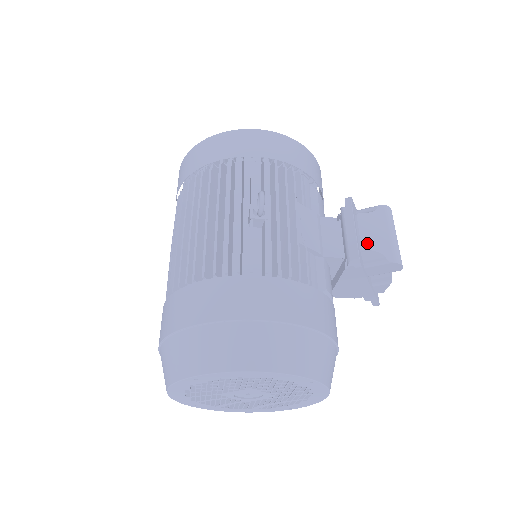
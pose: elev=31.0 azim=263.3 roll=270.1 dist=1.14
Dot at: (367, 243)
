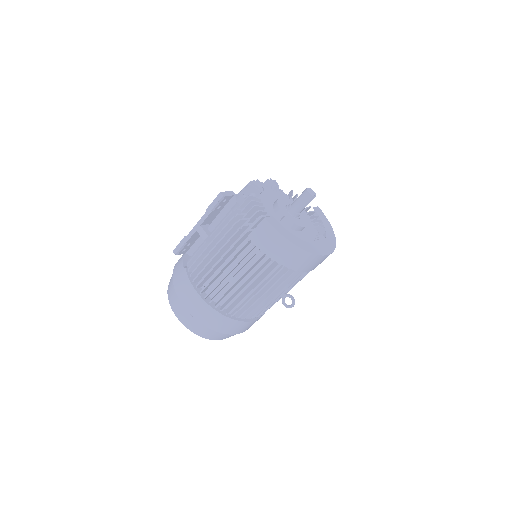
Dot at: occluded
